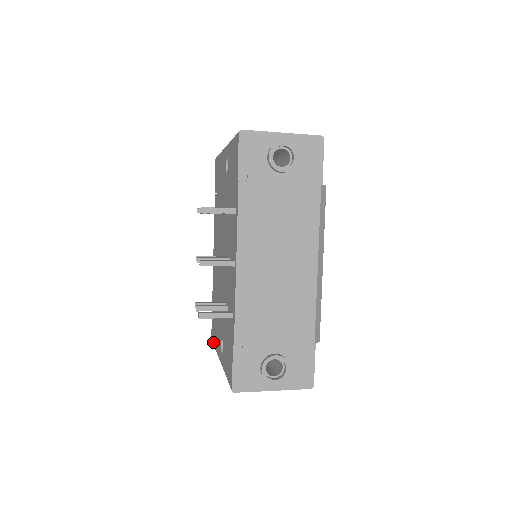
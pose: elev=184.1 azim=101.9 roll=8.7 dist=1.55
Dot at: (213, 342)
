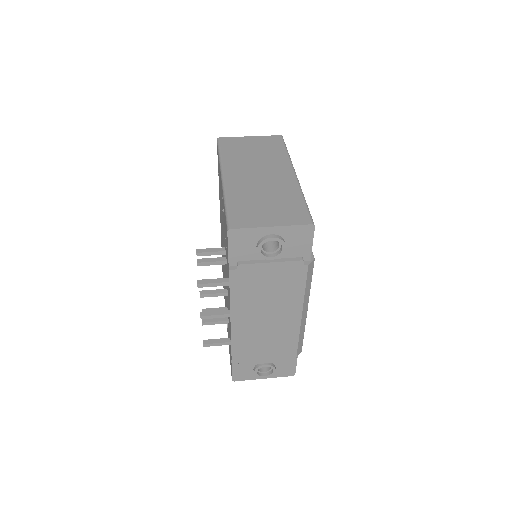
Dot at: occluded
